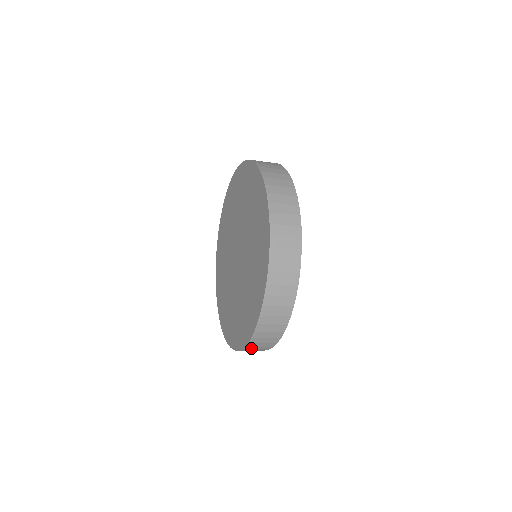
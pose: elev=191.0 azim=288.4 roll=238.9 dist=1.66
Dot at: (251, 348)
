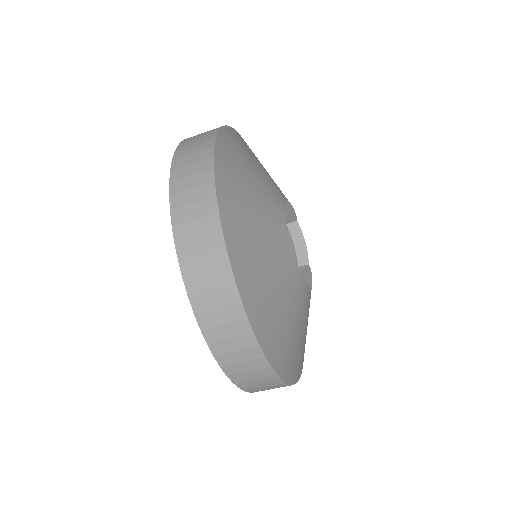
Dot at: (187, 236)
